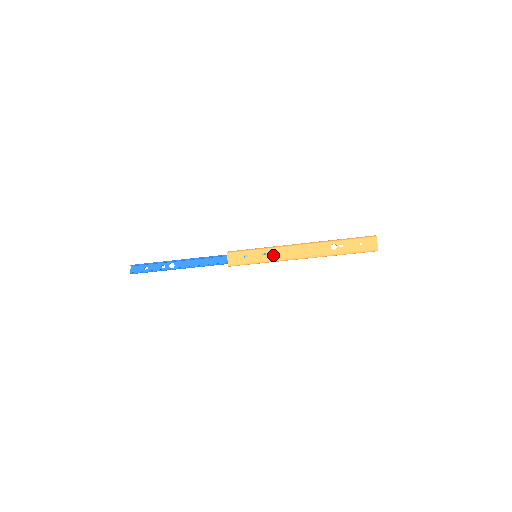
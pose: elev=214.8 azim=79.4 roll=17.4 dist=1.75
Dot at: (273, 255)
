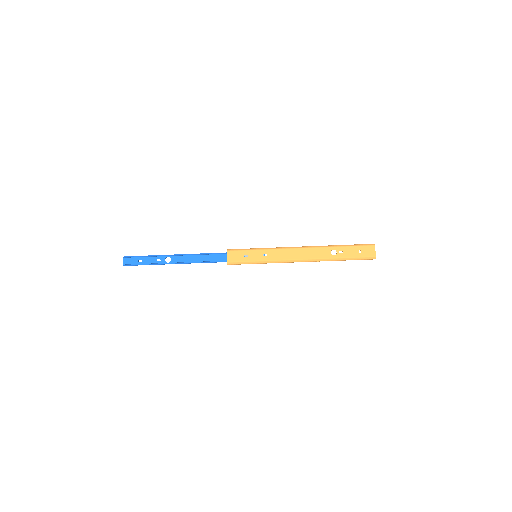
Dot at: (274, 256)
